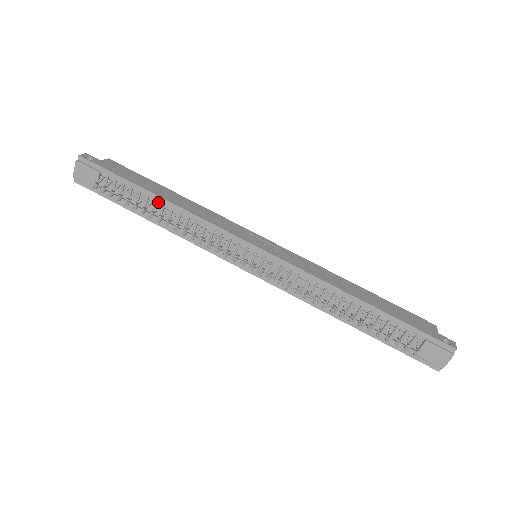
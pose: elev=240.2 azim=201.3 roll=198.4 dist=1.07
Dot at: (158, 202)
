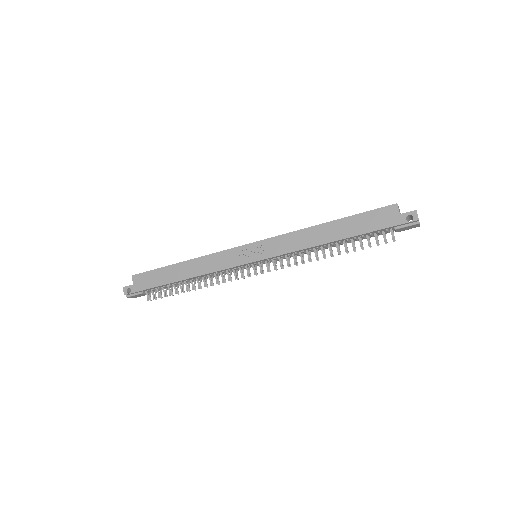
Dot at: (182, 281)
